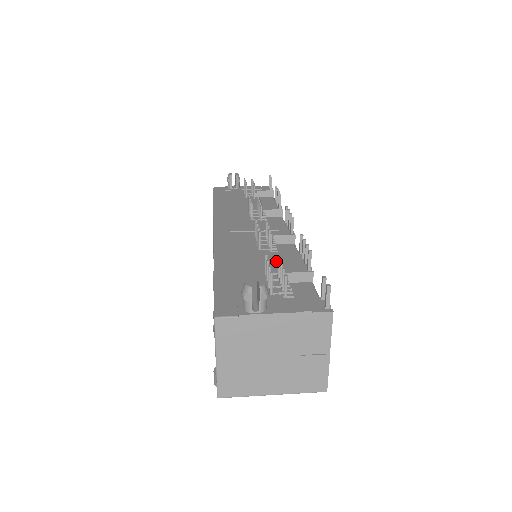
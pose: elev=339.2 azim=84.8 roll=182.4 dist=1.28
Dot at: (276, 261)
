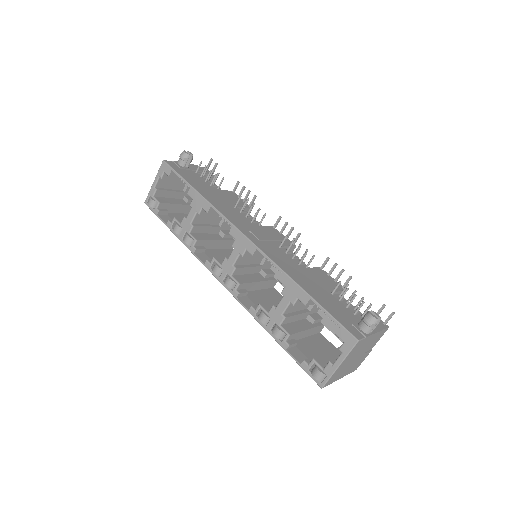
Dot at: (321, 279)
